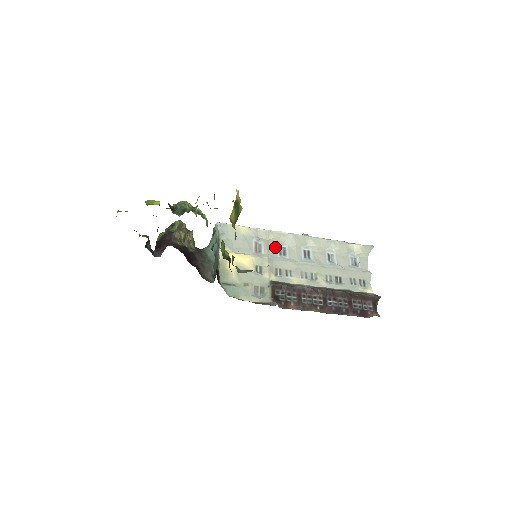
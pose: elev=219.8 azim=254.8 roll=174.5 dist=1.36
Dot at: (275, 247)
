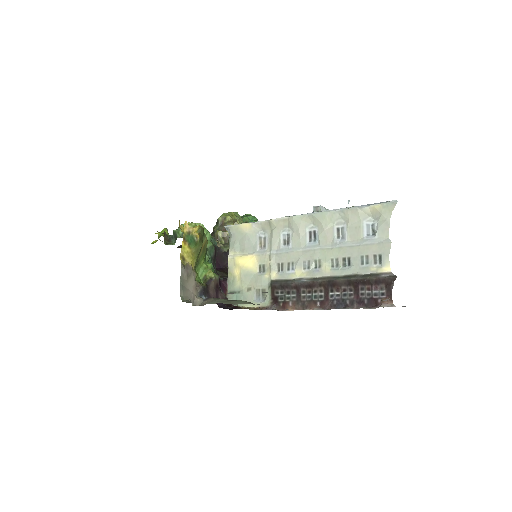
Dot at: (278, 237)
